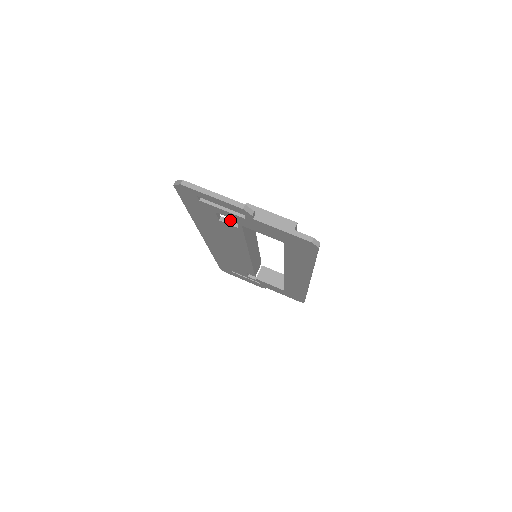
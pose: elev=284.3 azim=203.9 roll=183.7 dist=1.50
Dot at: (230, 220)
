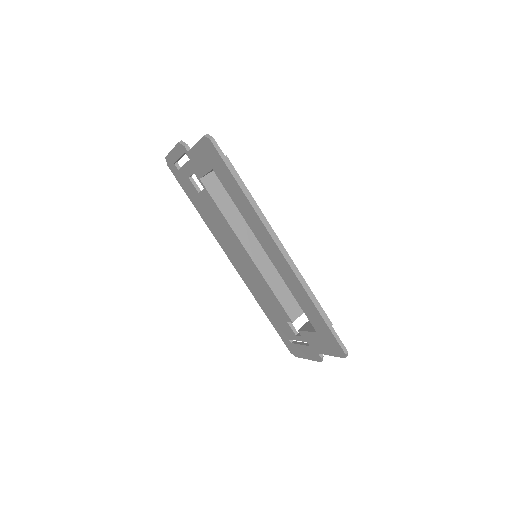
Dot at: occluded
